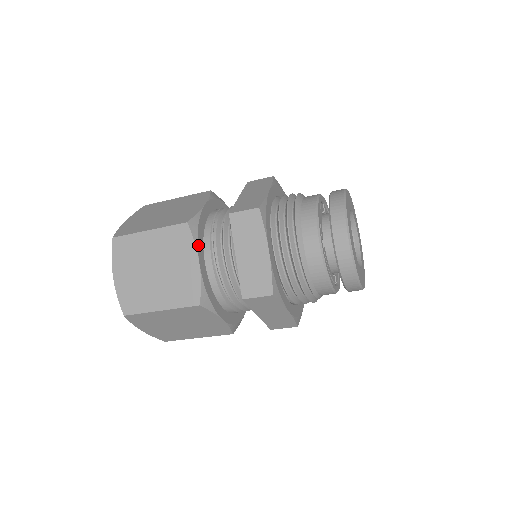
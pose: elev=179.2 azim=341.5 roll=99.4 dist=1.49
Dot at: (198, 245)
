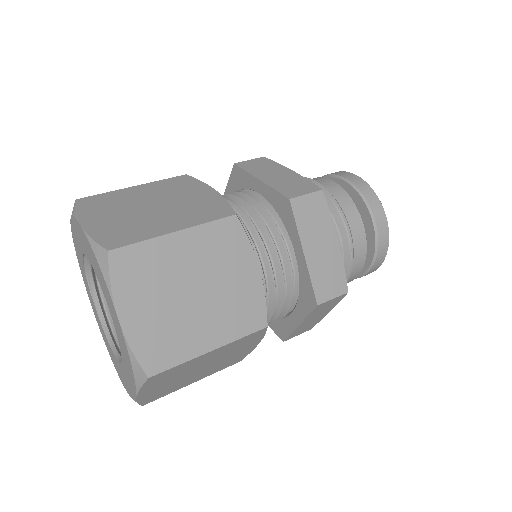
Dot at: occluded
